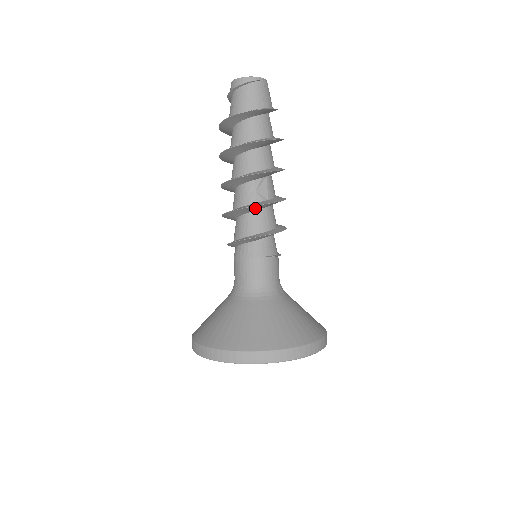
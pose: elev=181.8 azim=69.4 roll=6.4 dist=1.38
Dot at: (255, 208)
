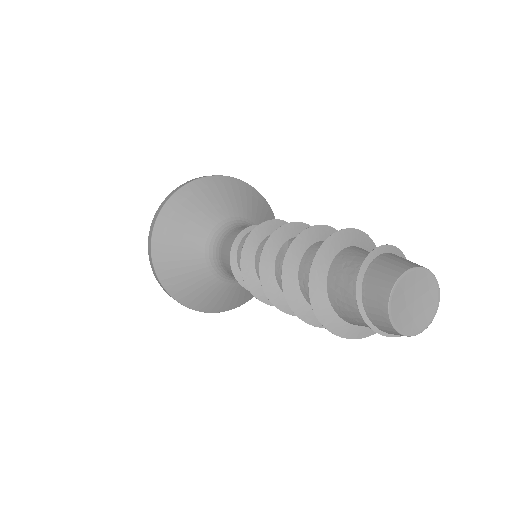
Dot at: occluded
